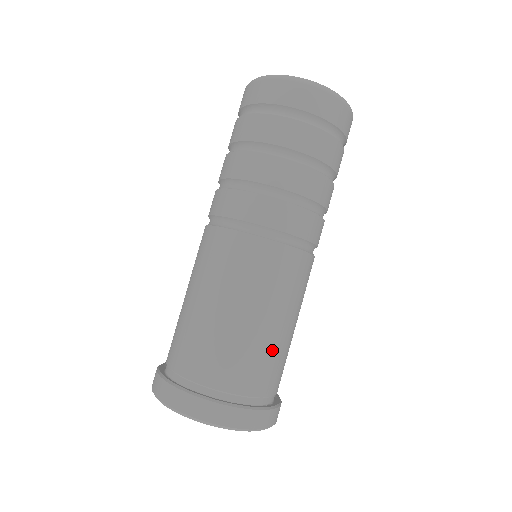
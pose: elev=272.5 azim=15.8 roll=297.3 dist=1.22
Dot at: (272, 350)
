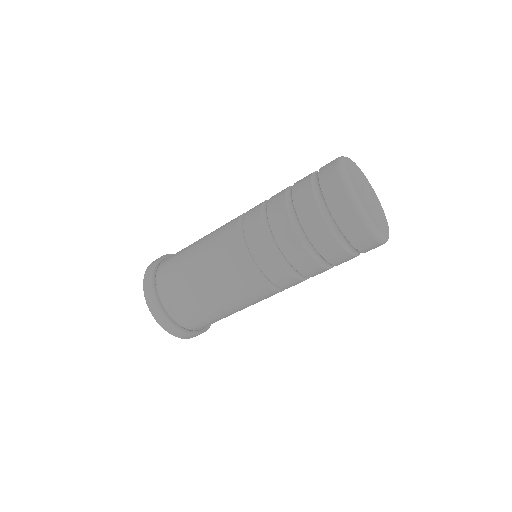
Dot at: occluded
